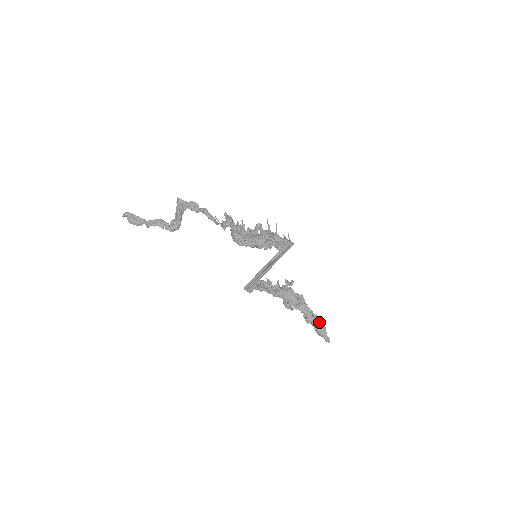
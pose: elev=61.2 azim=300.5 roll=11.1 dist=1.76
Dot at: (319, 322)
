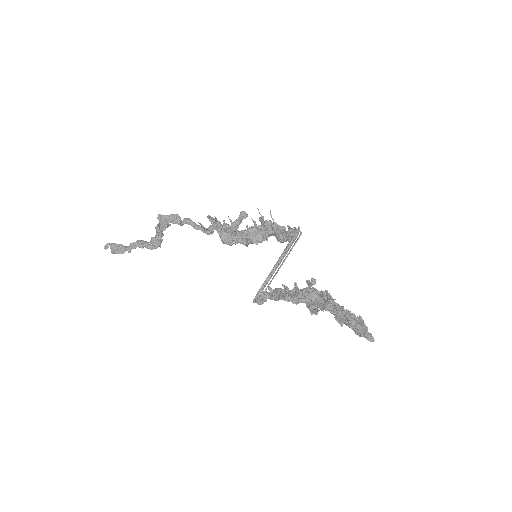
Dot at: (354, 318)
